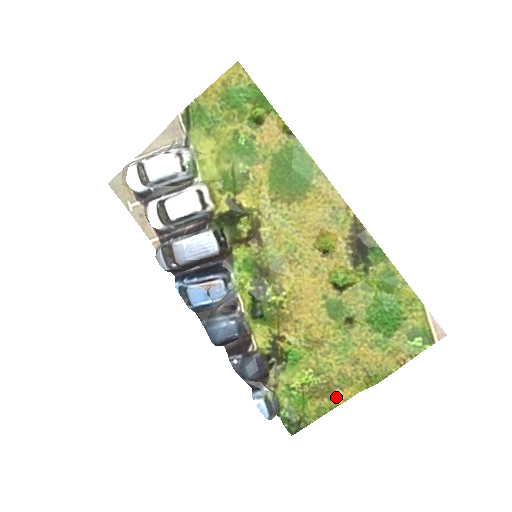
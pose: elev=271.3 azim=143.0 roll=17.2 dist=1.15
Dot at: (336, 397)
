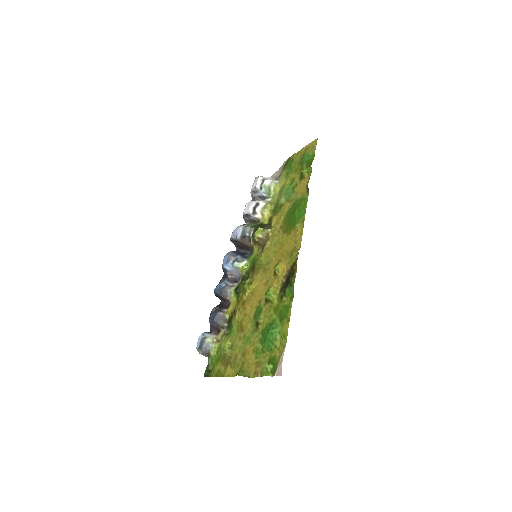
Dot at: (226, 370)
